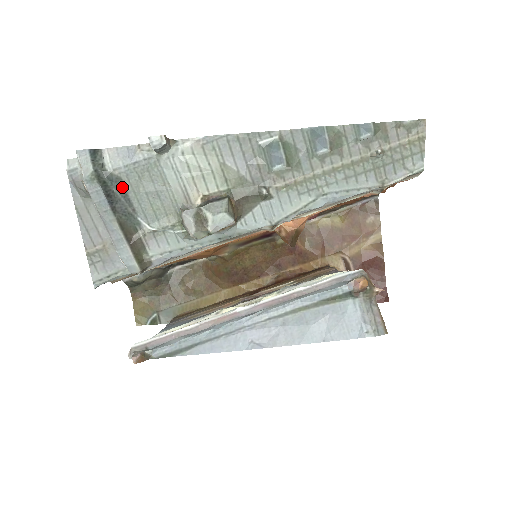
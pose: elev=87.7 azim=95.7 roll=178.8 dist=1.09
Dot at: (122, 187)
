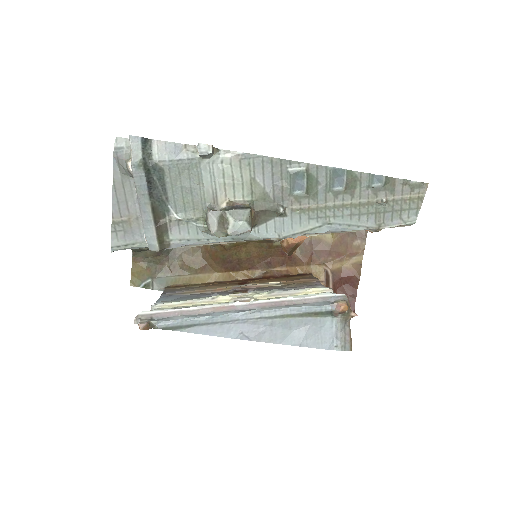
Dot at: (162, 177)
